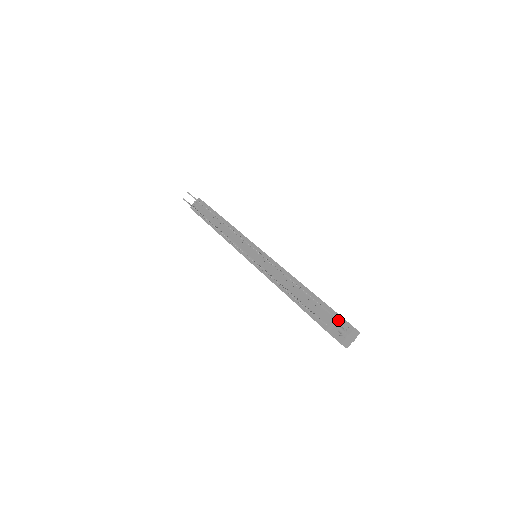
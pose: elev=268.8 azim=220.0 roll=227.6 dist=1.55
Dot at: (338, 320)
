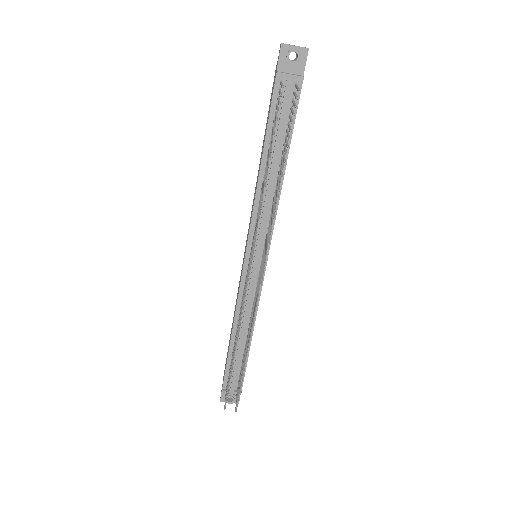
Dot at: occluded
